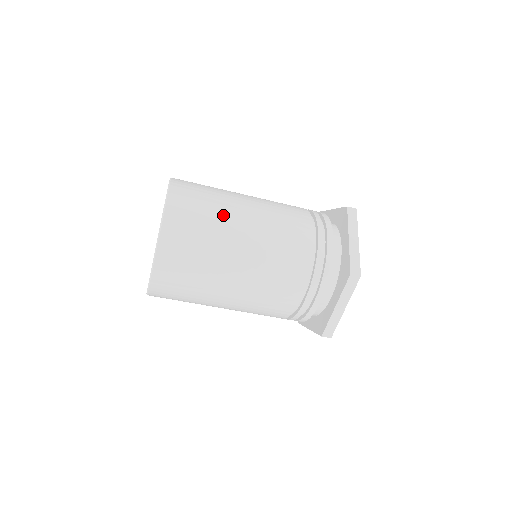
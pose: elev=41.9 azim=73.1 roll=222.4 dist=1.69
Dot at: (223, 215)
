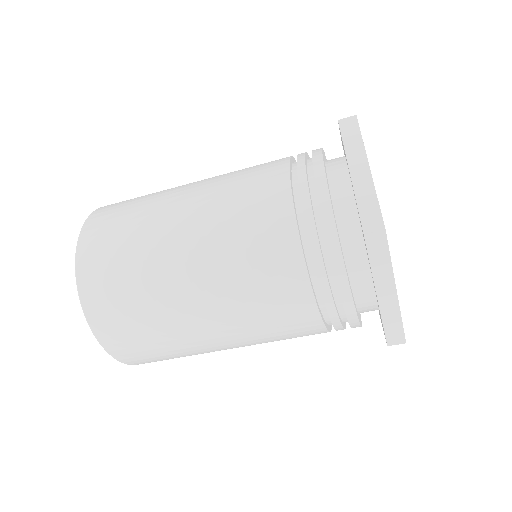
Dot at: occluded
